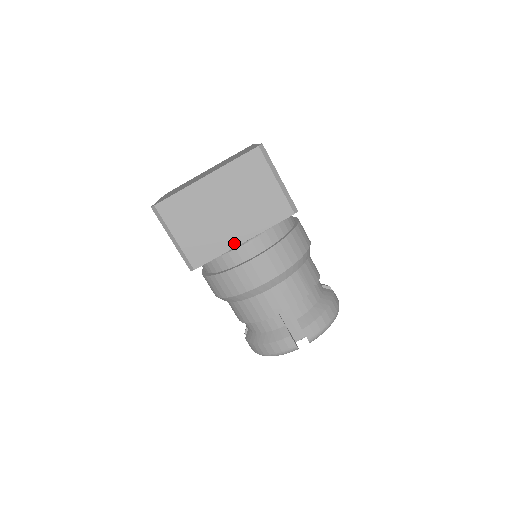
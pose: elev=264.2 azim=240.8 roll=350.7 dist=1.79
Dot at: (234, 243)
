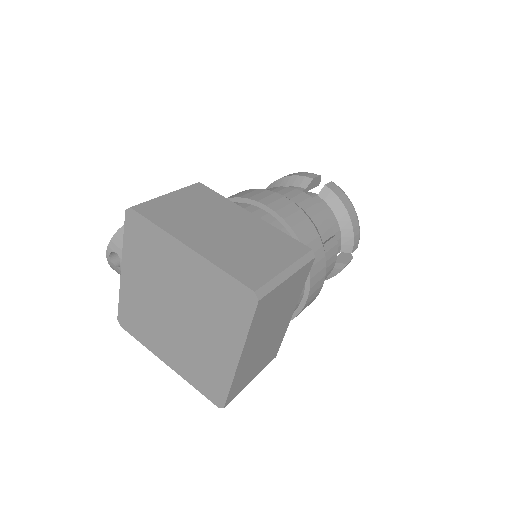
Dot at: (288, 322)
